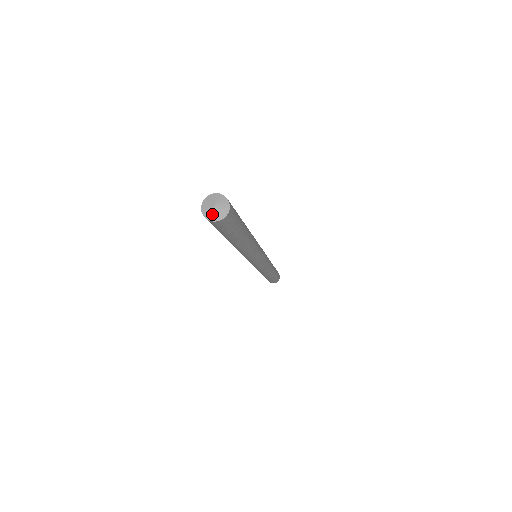
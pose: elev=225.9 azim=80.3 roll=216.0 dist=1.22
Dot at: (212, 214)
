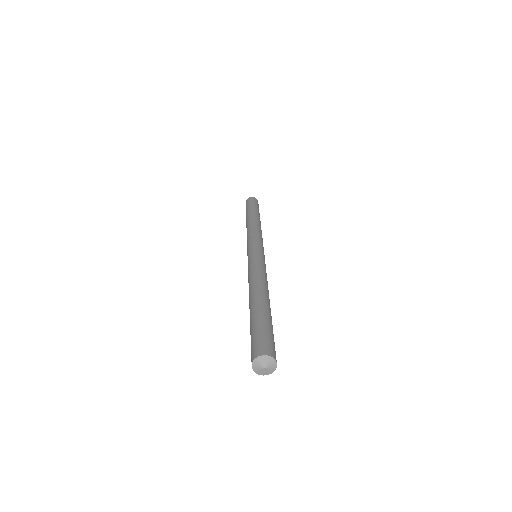
Dot at: (261, 372)
